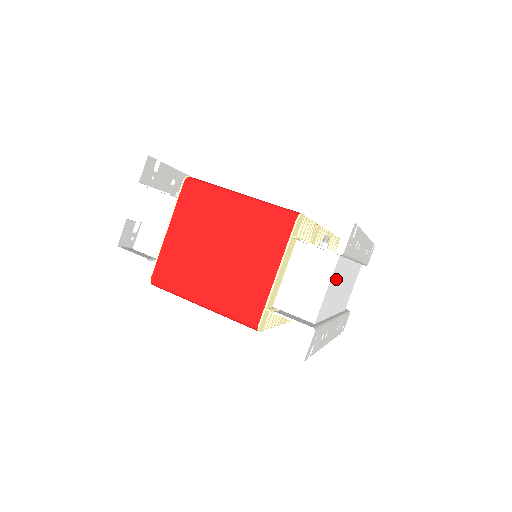
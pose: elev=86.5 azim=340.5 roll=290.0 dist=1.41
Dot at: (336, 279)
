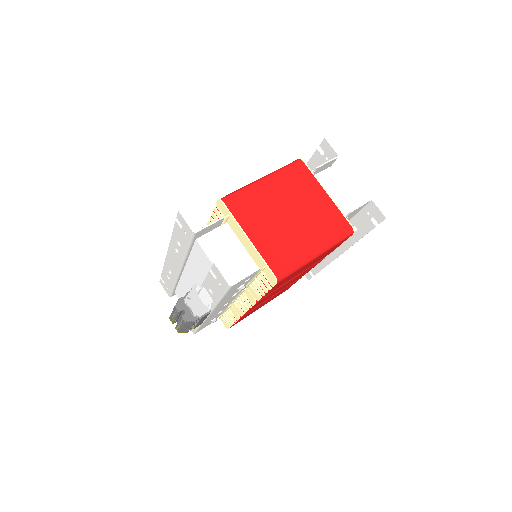
Dot at: occluded
